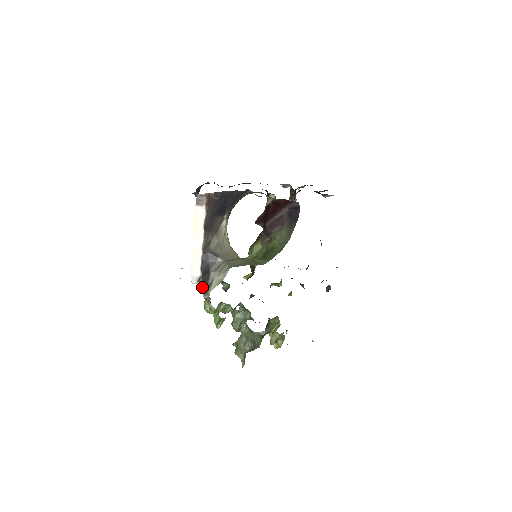
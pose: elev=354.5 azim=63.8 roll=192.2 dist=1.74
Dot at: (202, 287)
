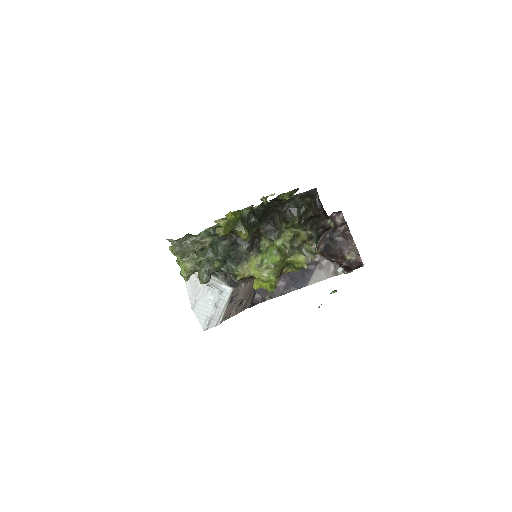
Dot at: occluded
